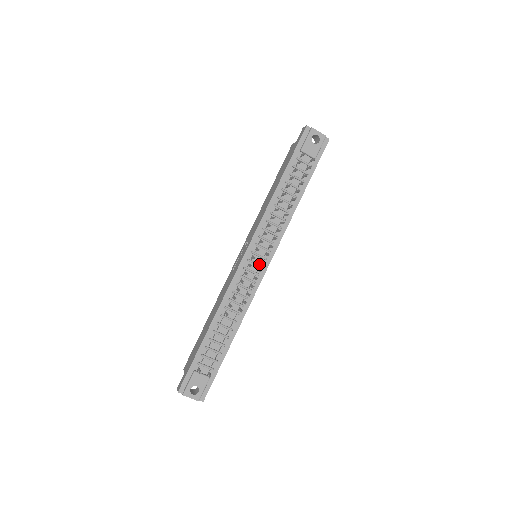
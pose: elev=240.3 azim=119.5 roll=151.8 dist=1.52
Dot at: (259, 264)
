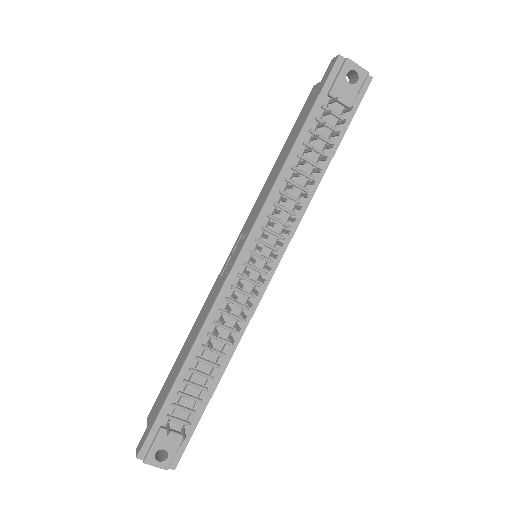
Dot at: (261, 269)
